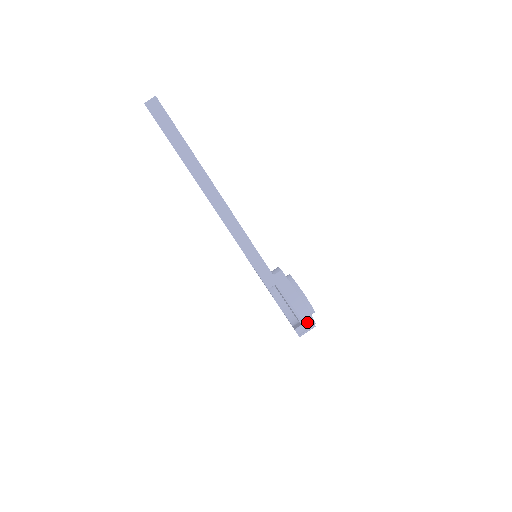
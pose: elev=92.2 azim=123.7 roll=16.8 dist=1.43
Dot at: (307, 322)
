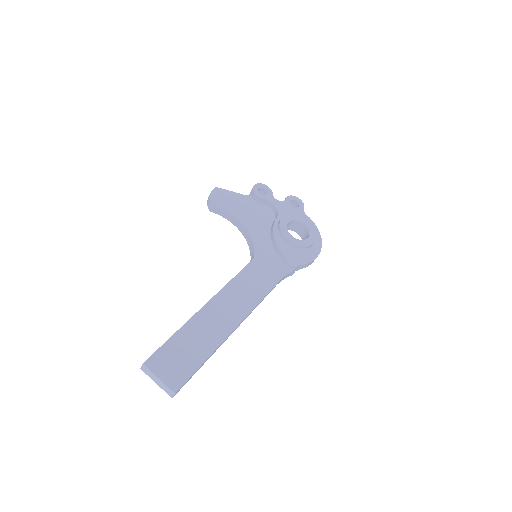
Dot at: occluded
